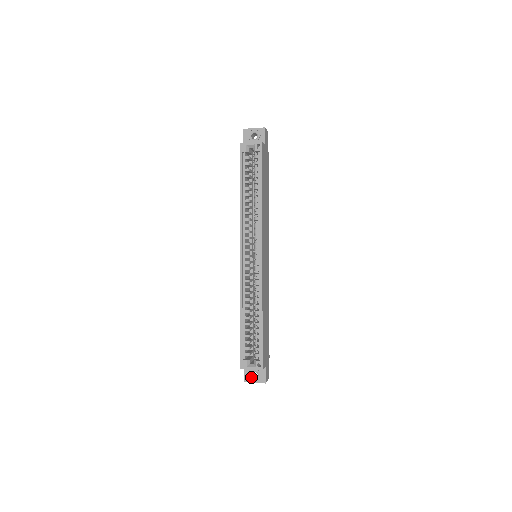
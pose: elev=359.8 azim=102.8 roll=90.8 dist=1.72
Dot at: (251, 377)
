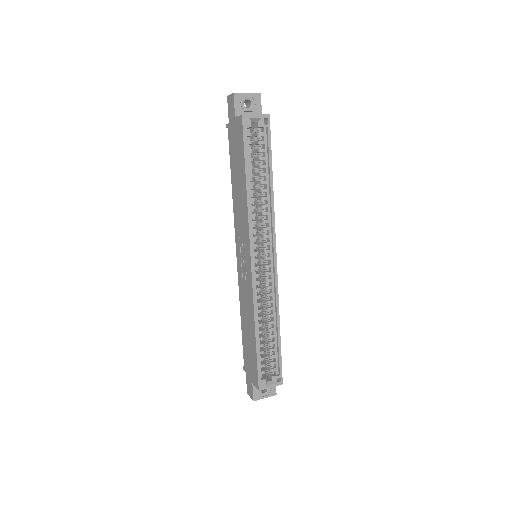
Dot at: (261, 393)
